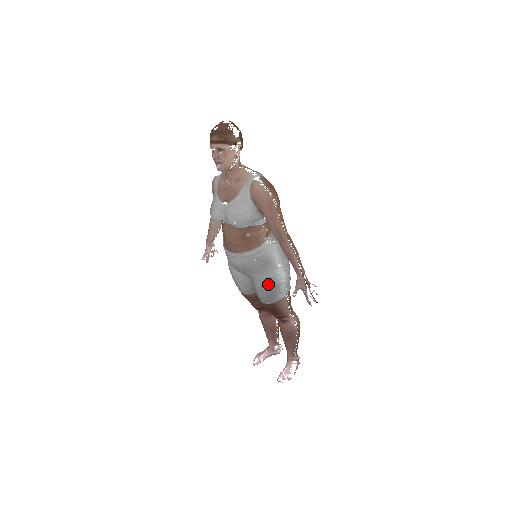
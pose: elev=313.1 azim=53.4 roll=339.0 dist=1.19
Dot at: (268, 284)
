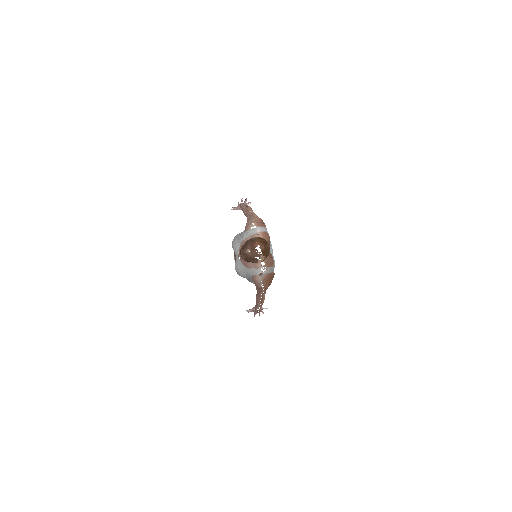
Dot at: (248, 280)
